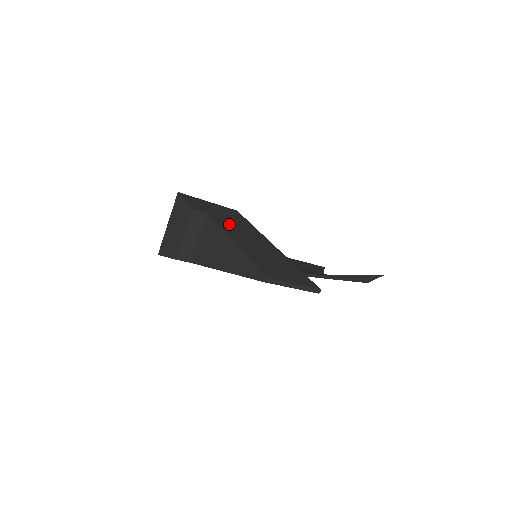
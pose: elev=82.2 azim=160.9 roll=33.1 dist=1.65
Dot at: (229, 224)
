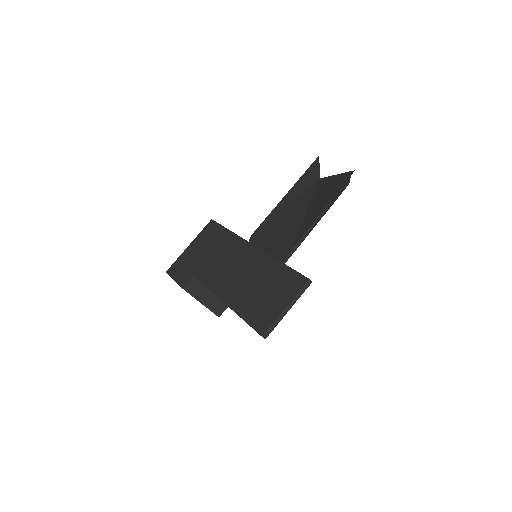
Dot at: (213, 268)
